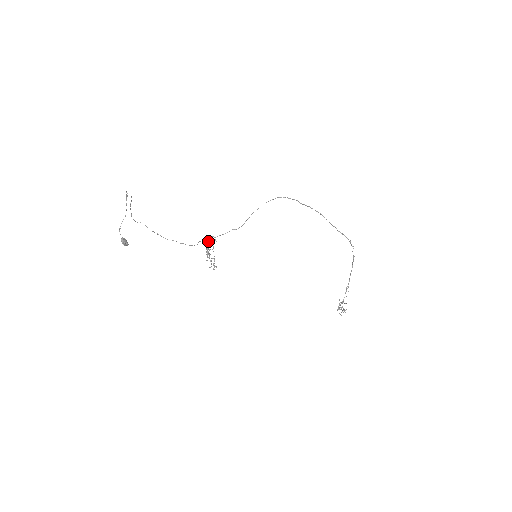
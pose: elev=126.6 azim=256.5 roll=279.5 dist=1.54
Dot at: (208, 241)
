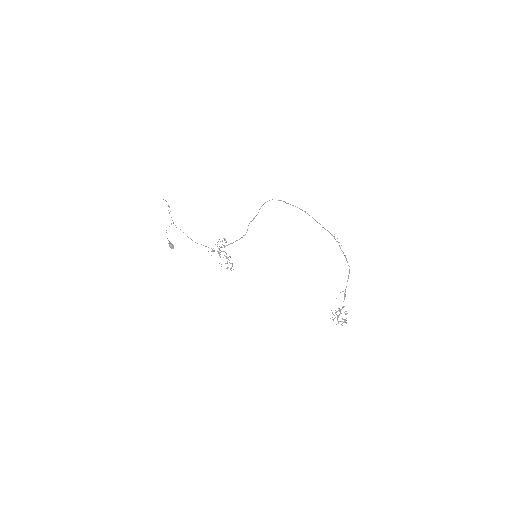
Dot at: (225, 246)
